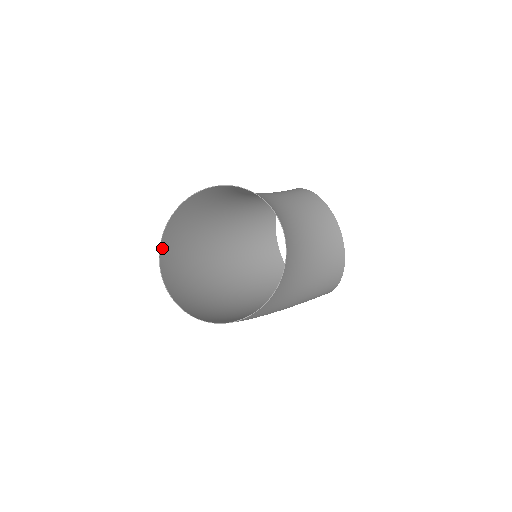
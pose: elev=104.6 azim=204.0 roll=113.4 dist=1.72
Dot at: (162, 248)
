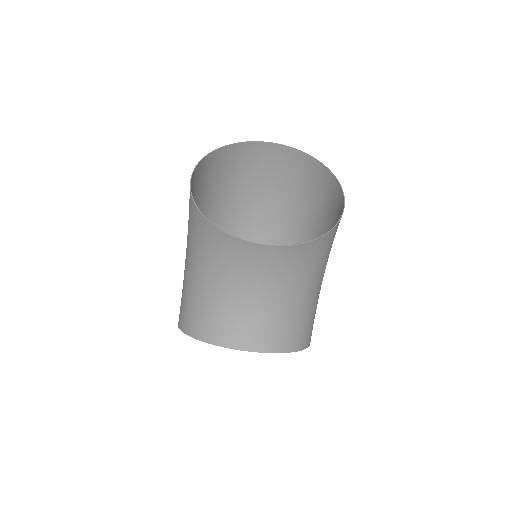
Dot at: occluded
